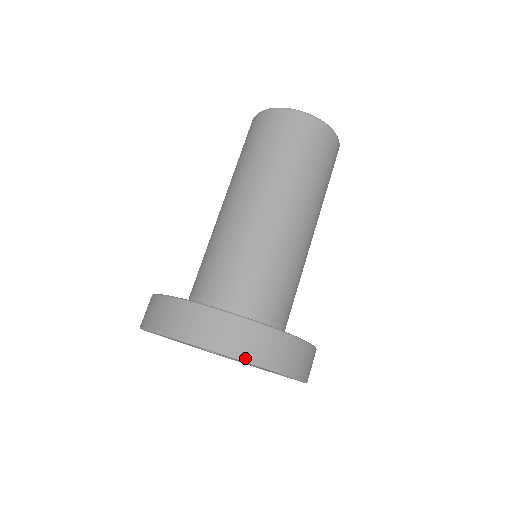
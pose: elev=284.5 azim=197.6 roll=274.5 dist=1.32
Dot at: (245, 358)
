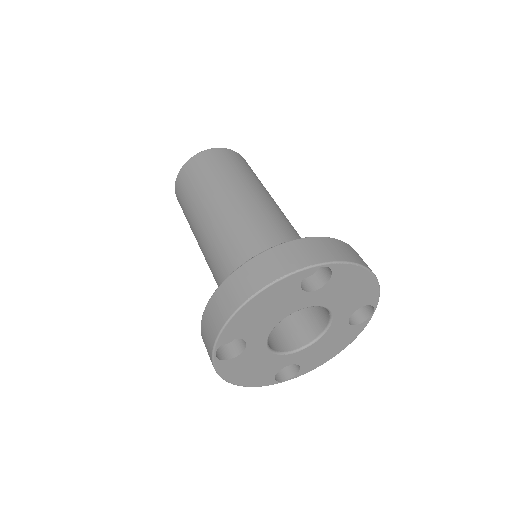
Dot at: (349, 260)
